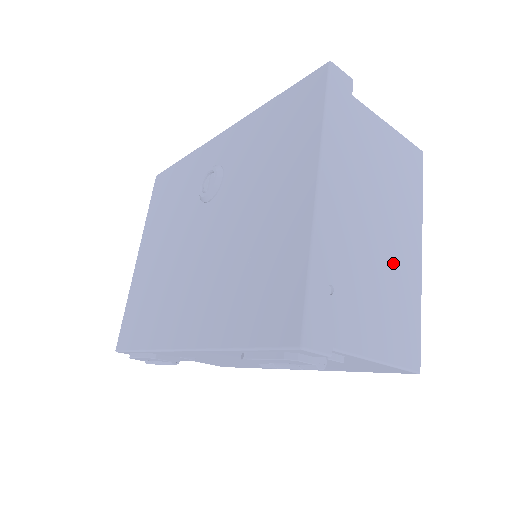
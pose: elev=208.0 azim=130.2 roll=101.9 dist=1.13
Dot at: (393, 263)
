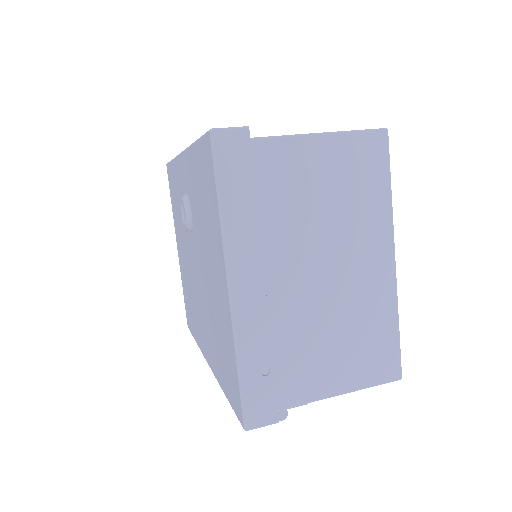
Dot at: (351, 295)
